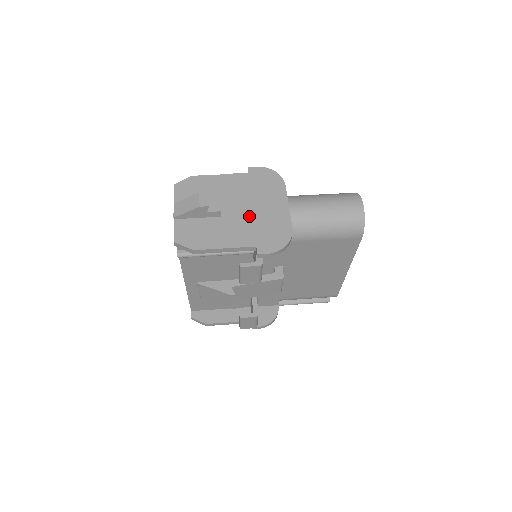
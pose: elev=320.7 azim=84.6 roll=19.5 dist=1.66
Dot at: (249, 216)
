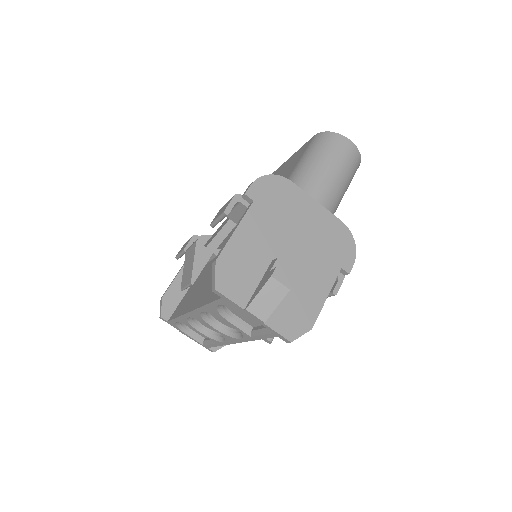
Dot at: (306, 246)
